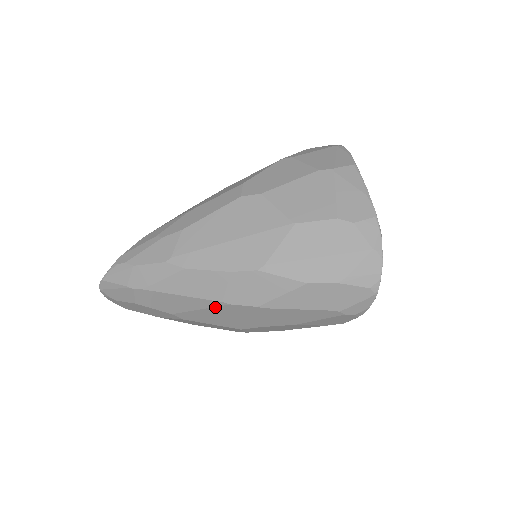
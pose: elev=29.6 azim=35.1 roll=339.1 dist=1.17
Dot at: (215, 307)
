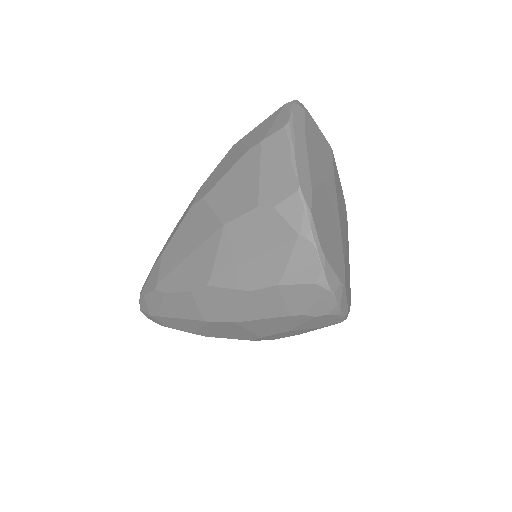
Dot at: (206, 325)
